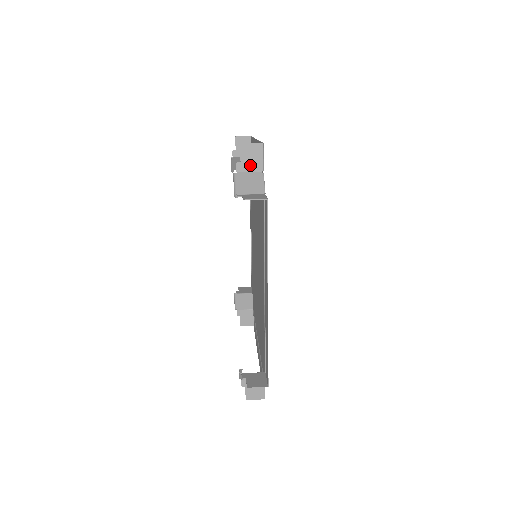
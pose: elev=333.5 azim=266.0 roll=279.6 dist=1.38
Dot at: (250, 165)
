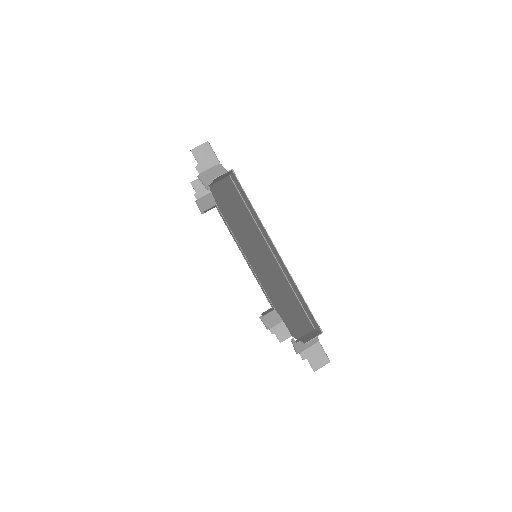
Dot at: (307, 336)
